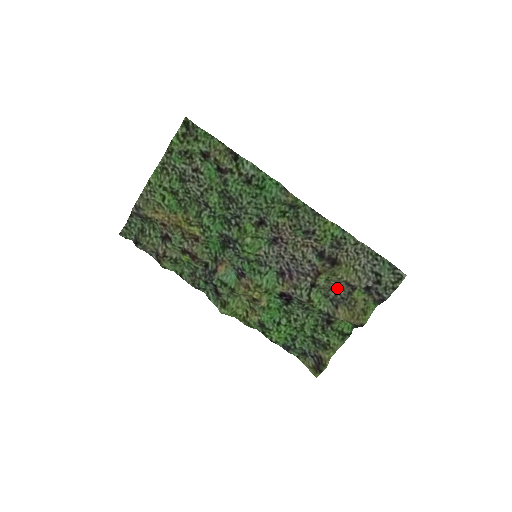
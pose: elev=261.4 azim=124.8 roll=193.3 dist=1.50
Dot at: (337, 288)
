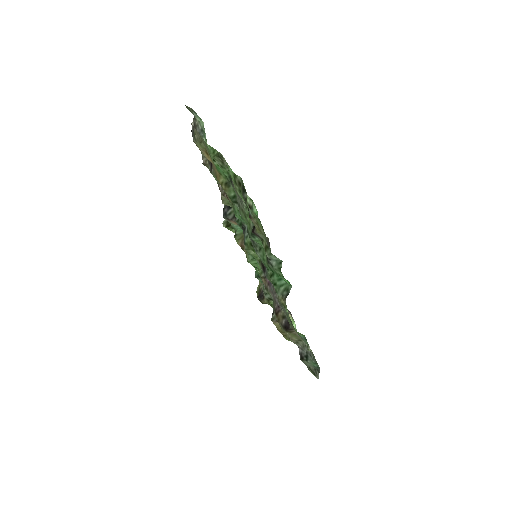
Dot at: occluded
